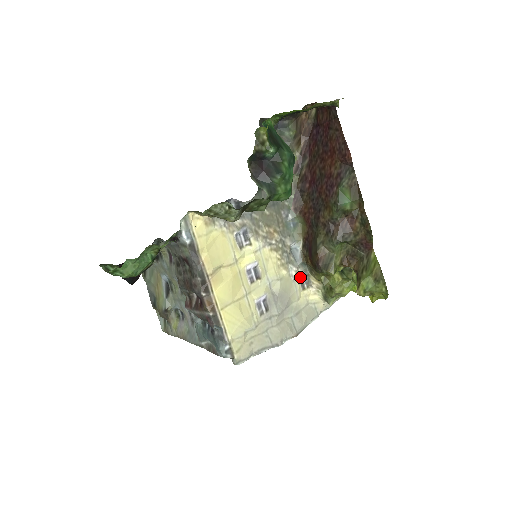
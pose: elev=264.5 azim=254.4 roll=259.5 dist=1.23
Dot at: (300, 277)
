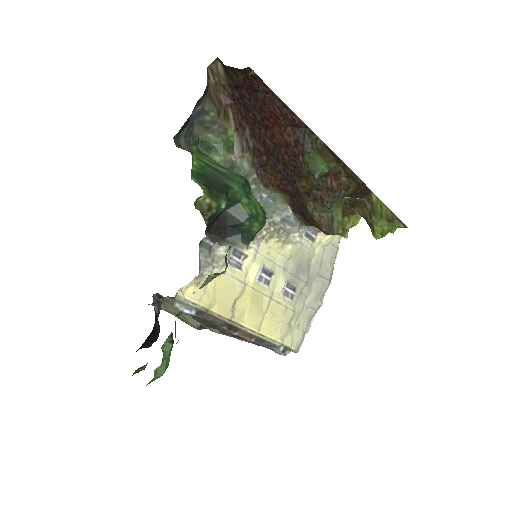
Dot at: (305, 234)
